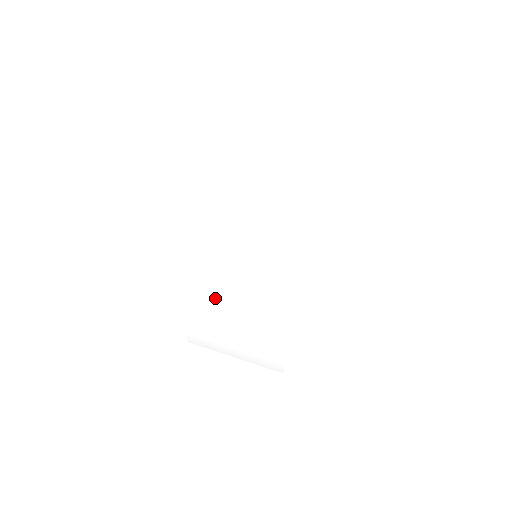
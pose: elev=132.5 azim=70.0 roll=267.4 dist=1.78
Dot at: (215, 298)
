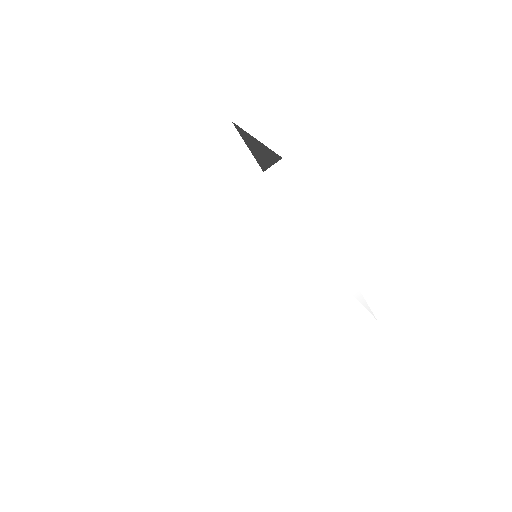
Dot at: (265, 307)
